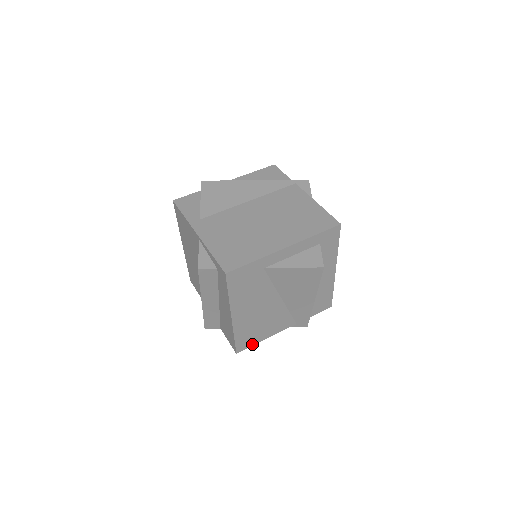
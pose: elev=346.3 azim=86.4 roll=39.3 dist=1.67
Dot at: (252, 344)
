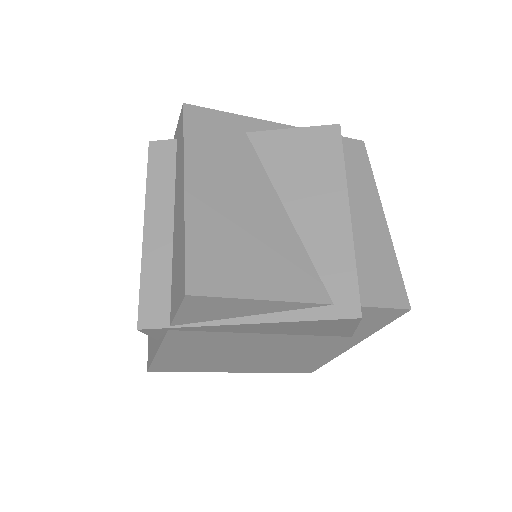
Dot at: (226, 292)
